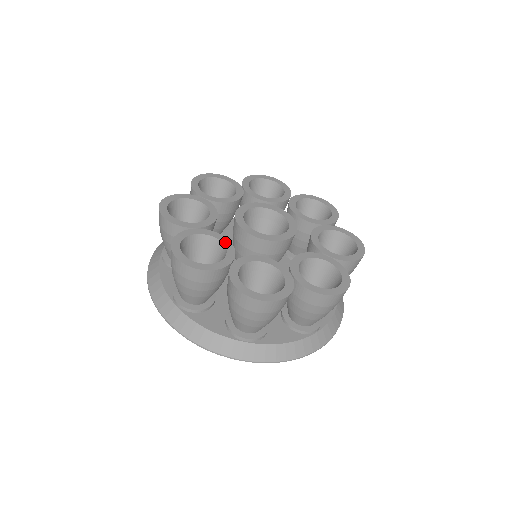
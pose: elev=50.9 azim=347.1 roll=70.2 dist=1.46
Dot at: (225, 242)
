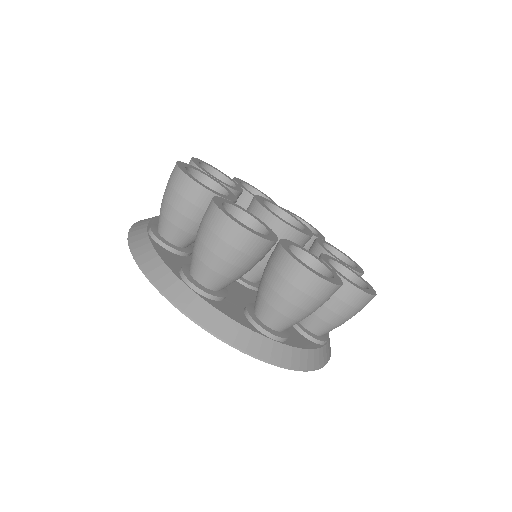
Dot at: (260, 221)
